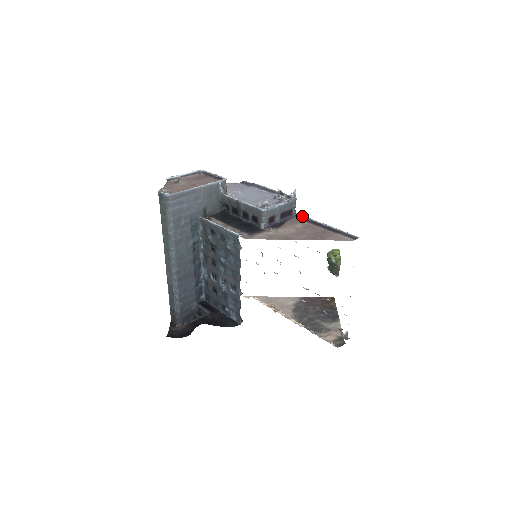
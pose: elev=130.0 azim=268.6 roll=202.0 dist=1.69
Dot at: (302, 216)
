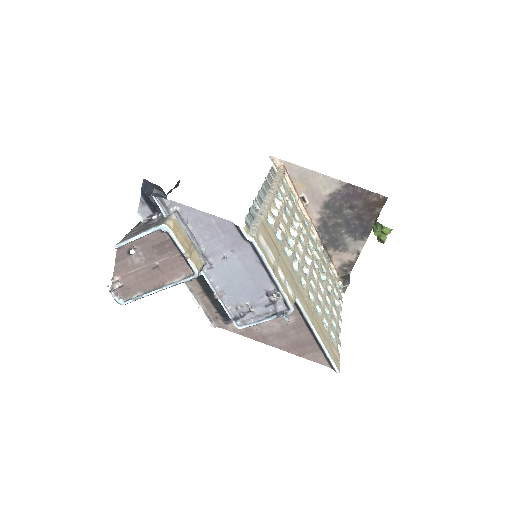
Dot at: (300, 309)
